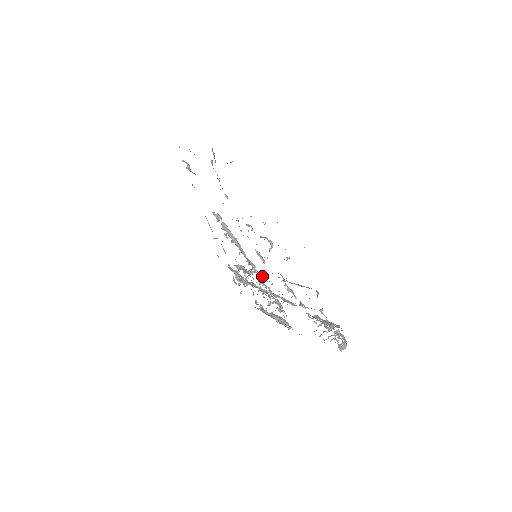
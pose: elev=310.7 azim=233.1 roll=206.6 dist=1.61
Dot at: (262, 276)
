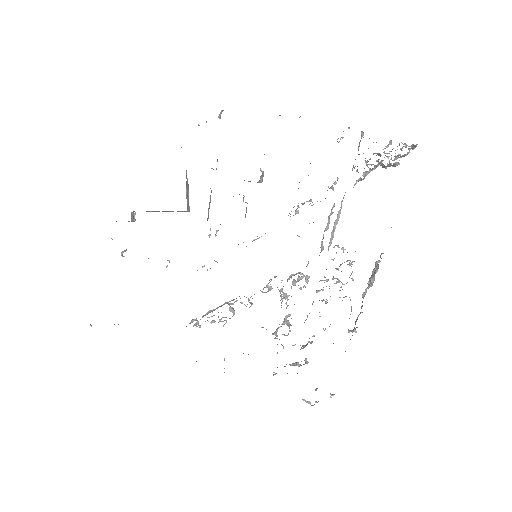
Dot at: (292, 275)
